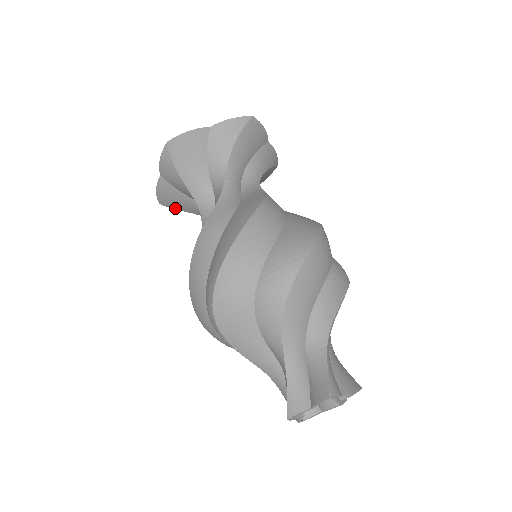
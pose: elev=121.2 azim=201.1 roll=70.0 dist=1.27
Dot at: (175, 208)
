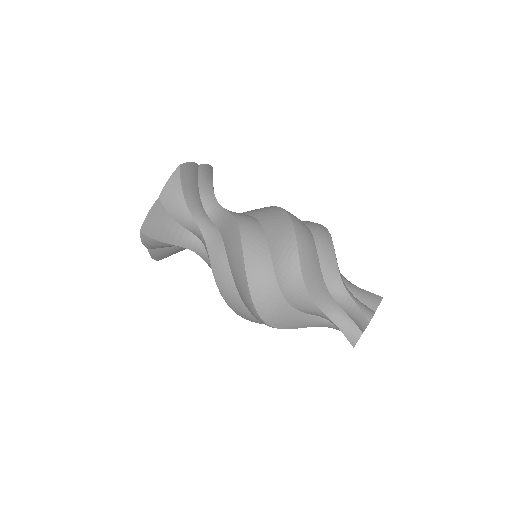
Dot at: occluded
